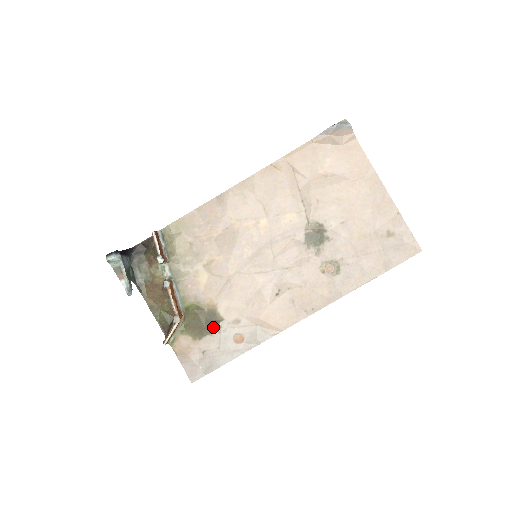
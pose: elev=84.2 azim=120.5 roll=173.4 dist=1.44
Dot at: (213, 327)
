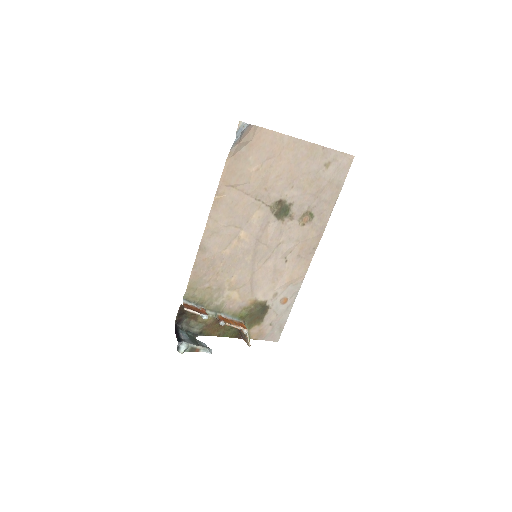
Dot at: (264, 310)
